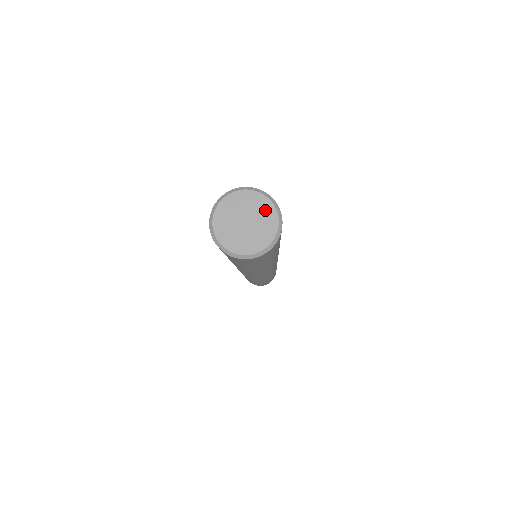
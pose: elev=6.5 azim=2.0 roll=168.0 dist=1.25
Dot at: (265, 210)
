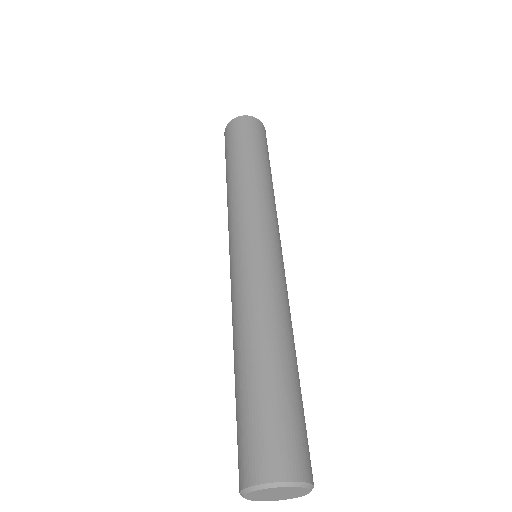
Dot at: (280, 490)
